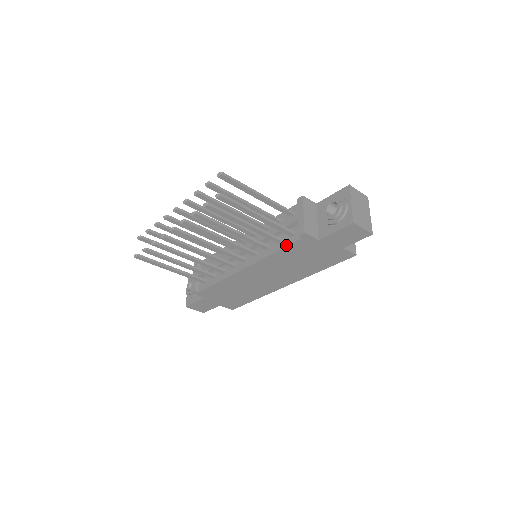
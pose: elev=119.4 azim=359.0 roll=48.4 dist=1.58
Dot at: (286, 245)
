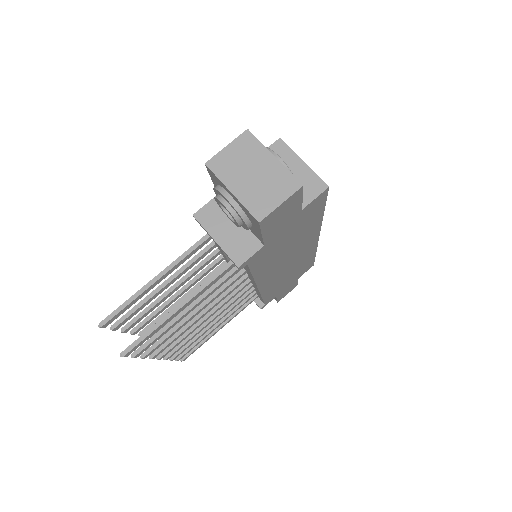
Dot at: (249, 271)
